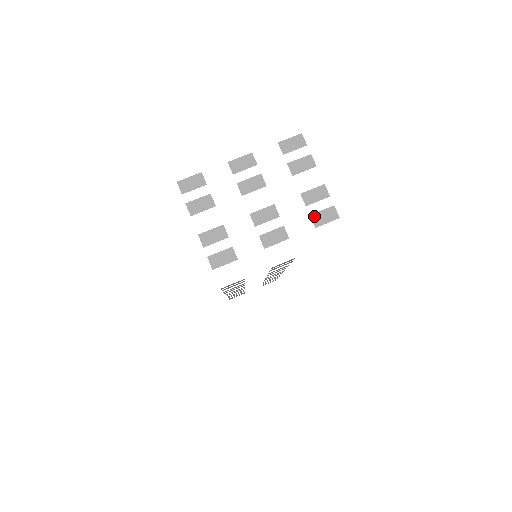
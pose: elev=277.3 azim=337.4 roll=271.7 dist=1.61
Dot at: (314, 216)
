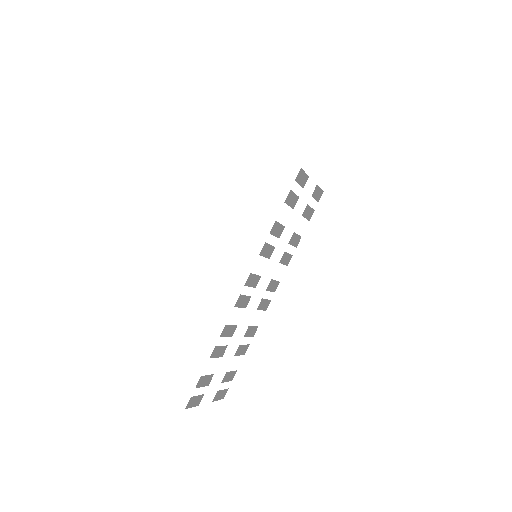
Dot at: occluded
